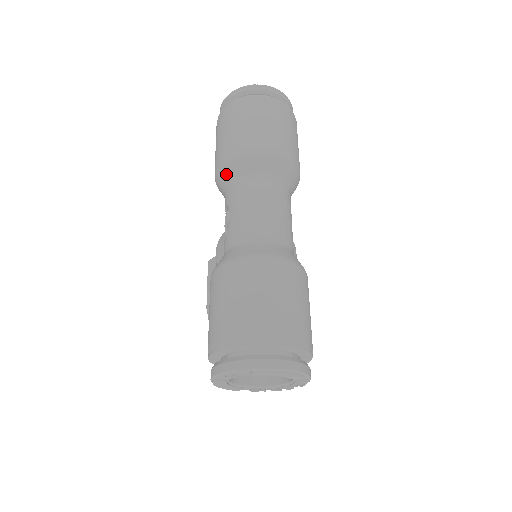
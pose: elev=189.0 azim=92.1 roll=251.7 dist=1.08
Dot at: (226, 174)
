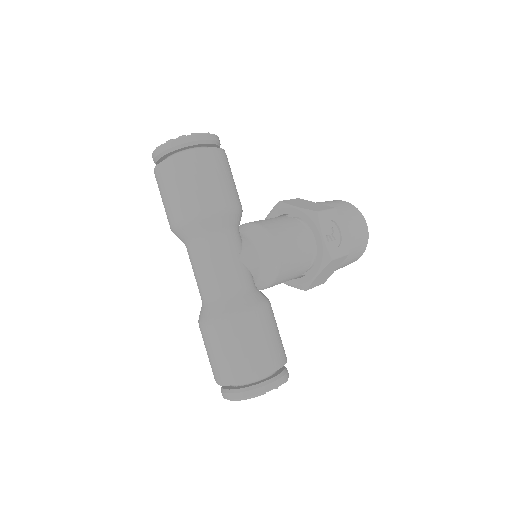
Dot at: occluded
